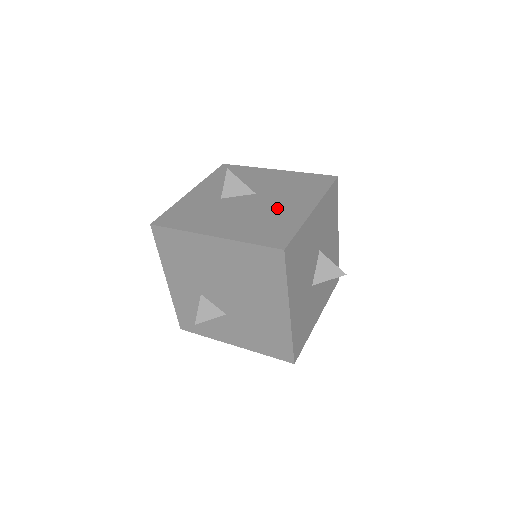
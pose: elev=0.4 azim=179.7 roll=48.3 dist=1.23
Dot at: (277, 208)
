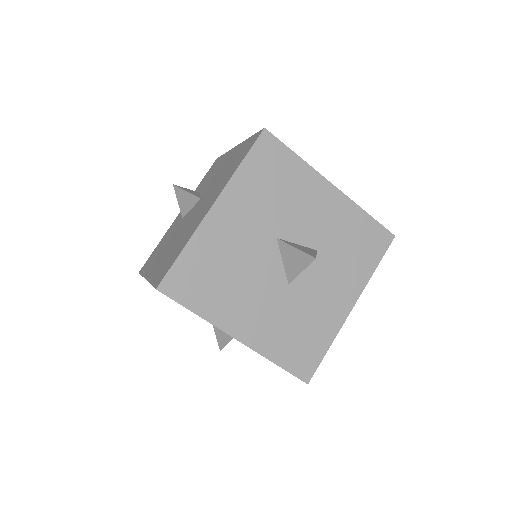
Dot at: (195, 218)
